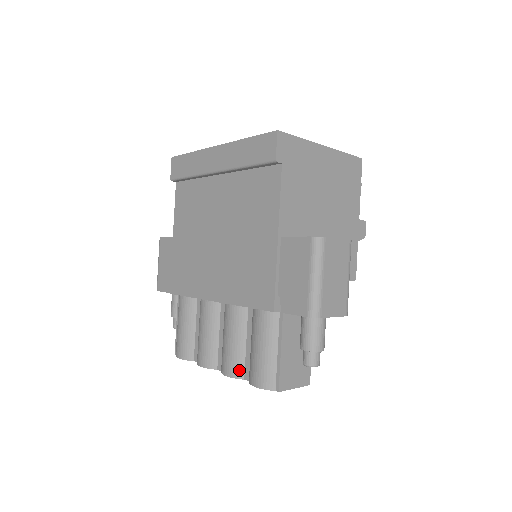
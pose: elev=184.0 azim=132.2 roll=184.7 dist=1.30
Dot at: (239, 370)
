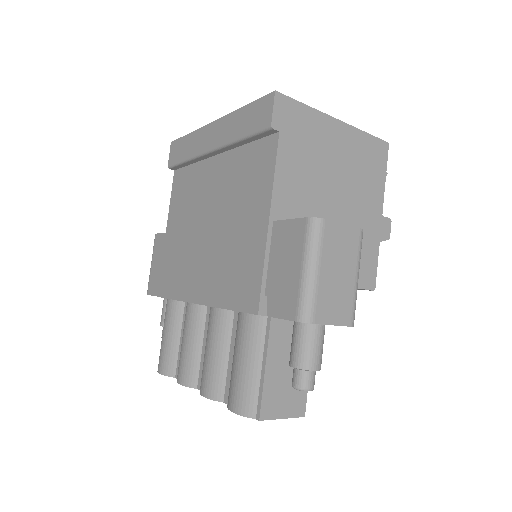
Dot at: (218, 390)
